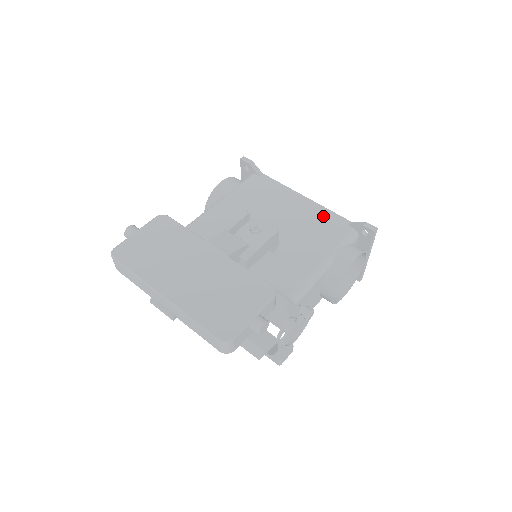
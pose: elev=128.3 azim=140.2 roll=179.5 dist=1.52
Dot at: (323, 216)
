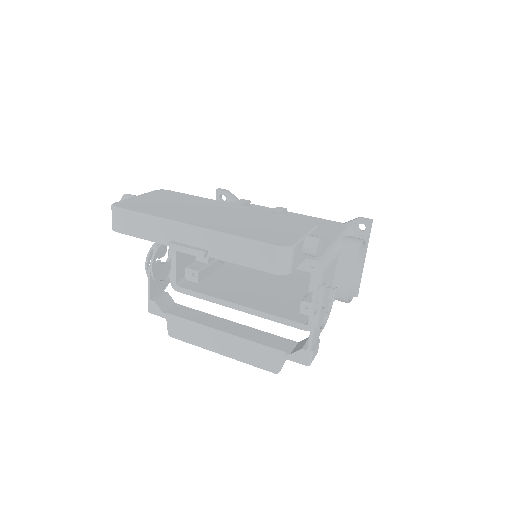
Dot at: (315, 220)
